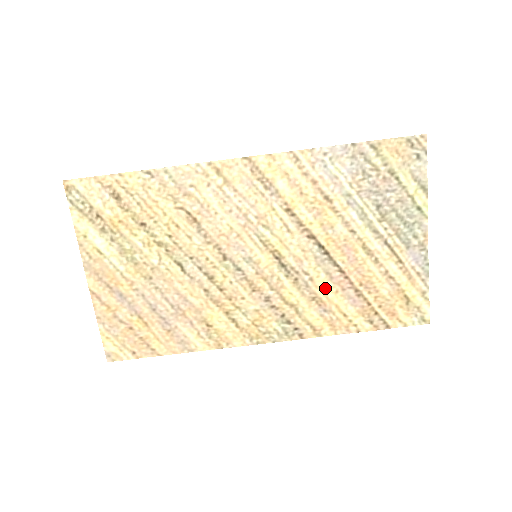
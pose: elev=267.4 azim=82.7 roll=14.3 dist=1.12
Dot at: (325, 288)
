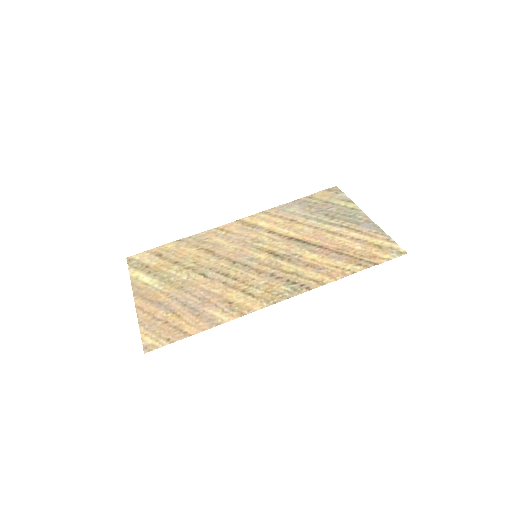
Dot at: (313, 258)
